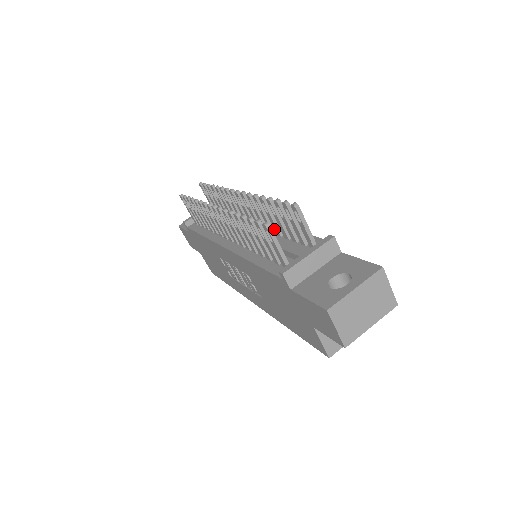
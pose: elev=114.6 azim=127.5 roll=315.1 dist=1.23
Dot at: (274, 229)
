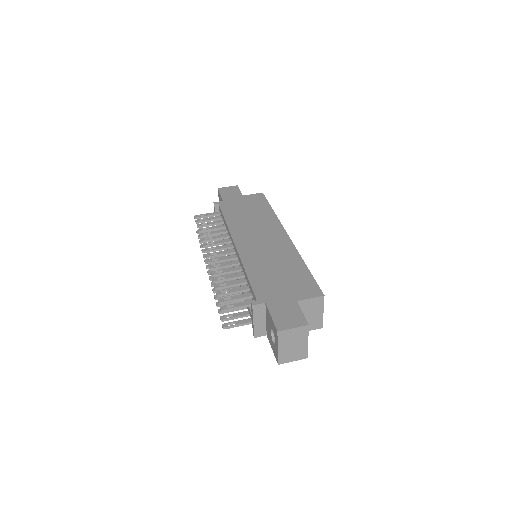
Dot at: occluded
